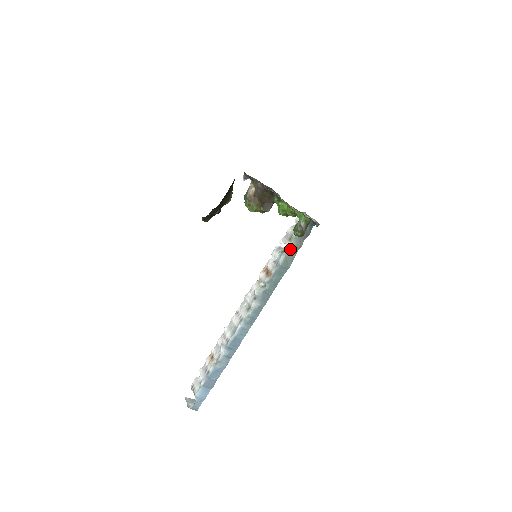
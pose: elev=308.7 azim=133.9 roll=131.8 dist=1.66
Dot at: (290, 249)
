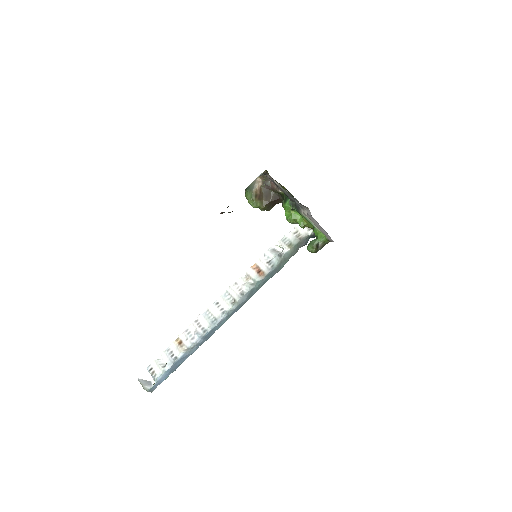
Dot at: (287, 255)
